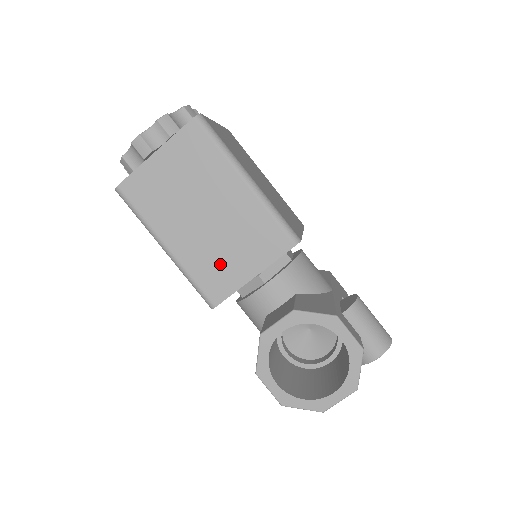
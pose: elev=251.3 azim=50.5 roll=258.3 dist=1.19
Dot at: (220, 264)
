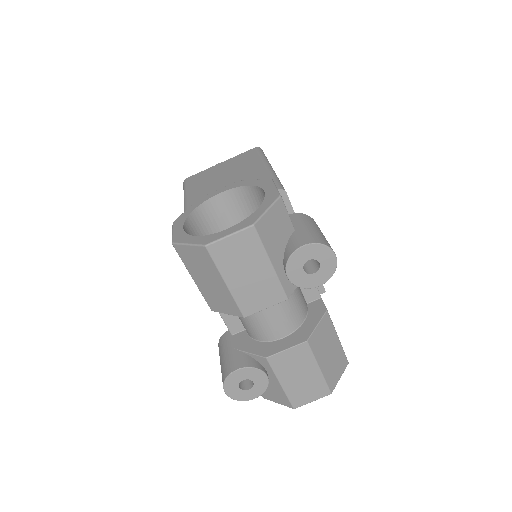
Dot at: occluded
